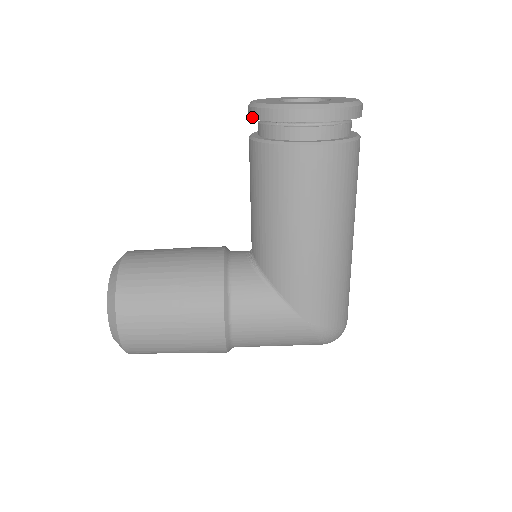
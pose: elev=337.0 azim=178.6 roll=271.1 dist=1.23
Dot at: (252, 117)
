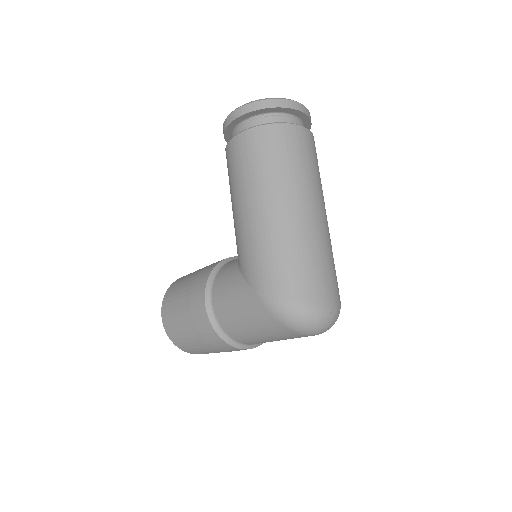
Dot at: occluded
